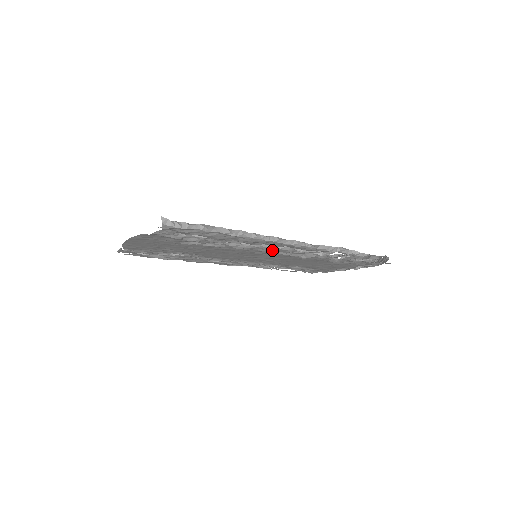
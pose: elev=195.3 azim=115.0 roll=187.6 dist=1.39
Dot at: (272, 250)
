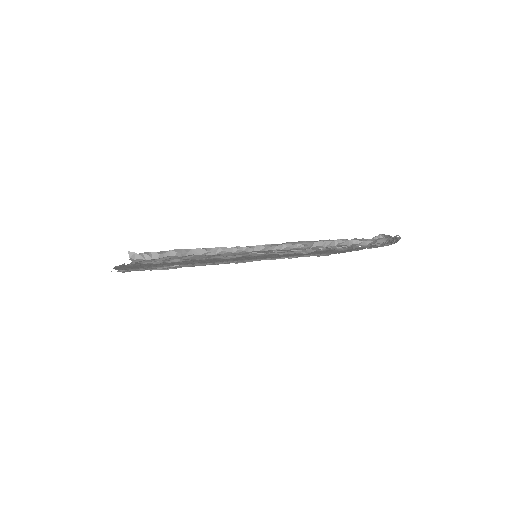
Dot at: occluded
